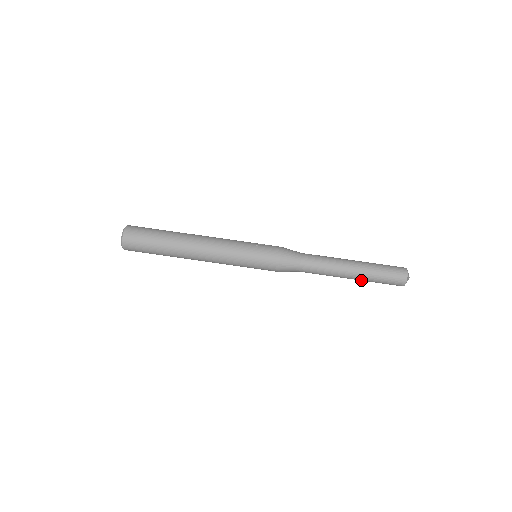
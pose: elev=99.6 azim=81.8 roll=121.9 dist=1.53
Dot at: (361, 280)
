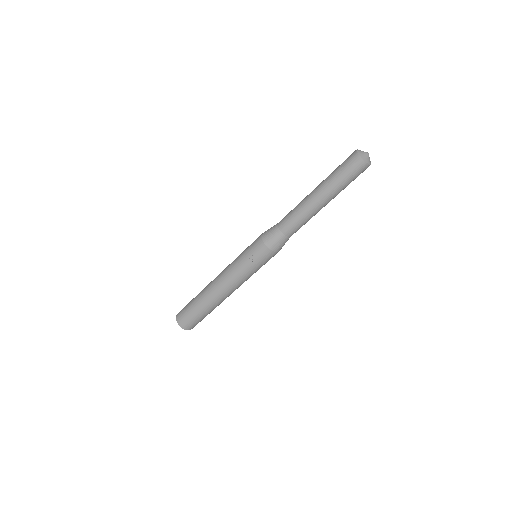
Dot at: occluded
